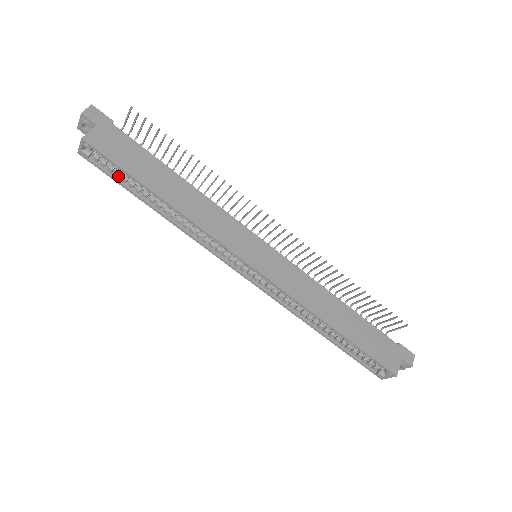
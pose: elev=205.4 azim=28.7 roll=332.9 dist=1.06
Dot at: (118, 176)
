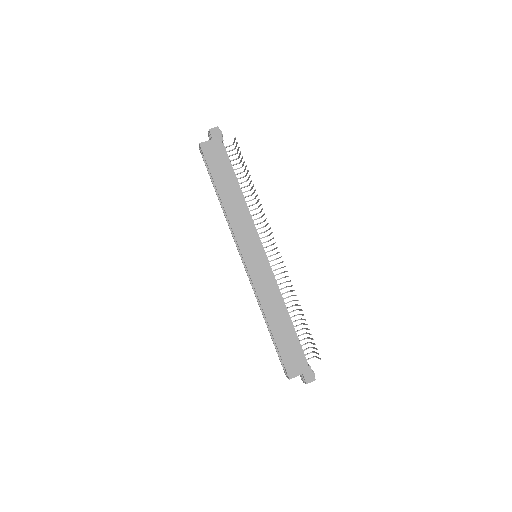
Dot at: occluded
